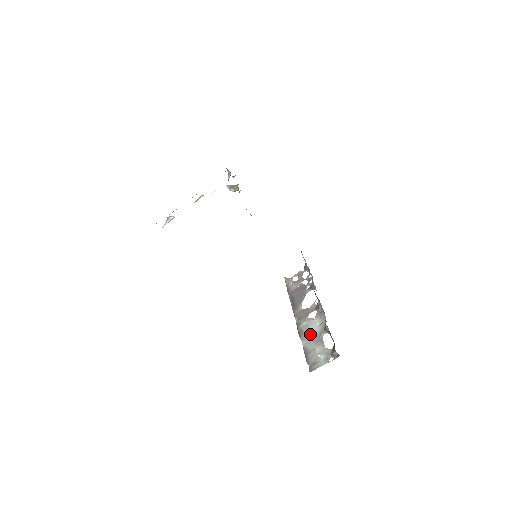
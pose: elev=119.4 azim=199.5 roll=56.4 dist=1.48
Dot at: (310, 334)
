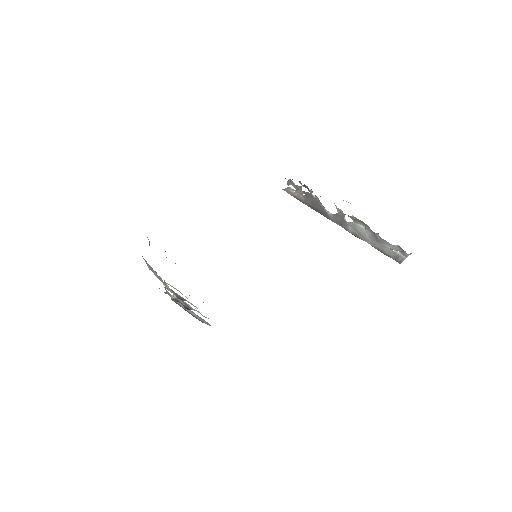
Dot at: (366, 236)
